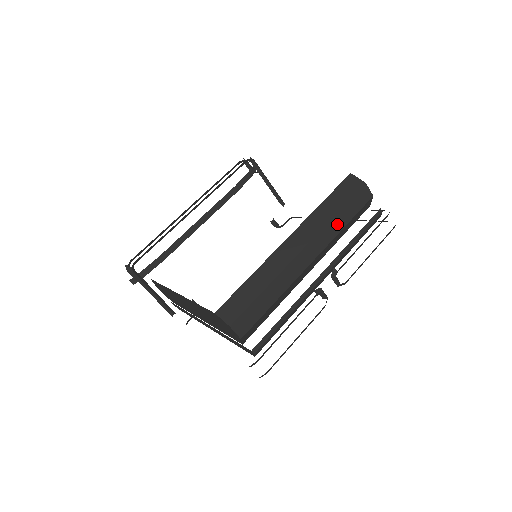
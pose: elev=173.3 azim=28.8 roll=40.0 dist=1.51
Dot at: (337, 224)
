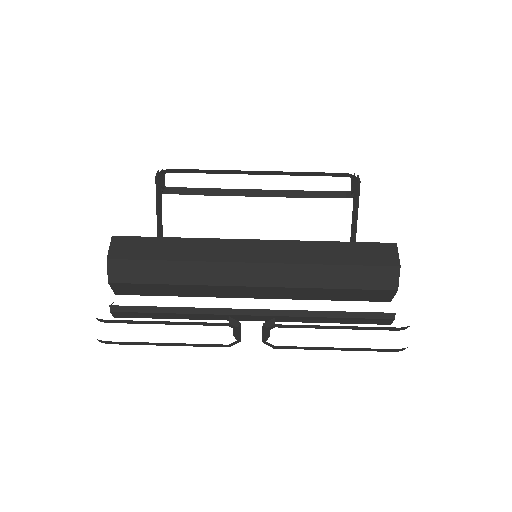
Dot at: (321, 276)
